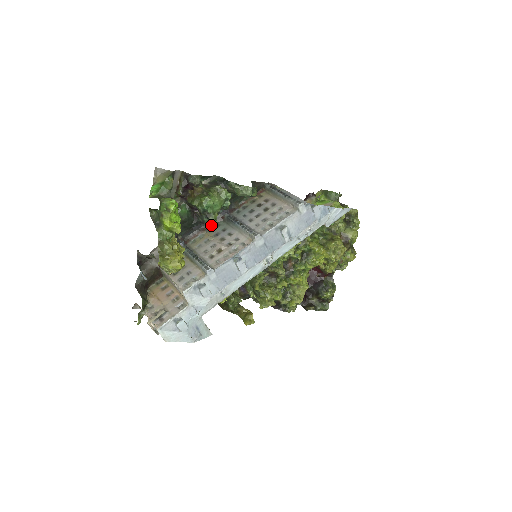
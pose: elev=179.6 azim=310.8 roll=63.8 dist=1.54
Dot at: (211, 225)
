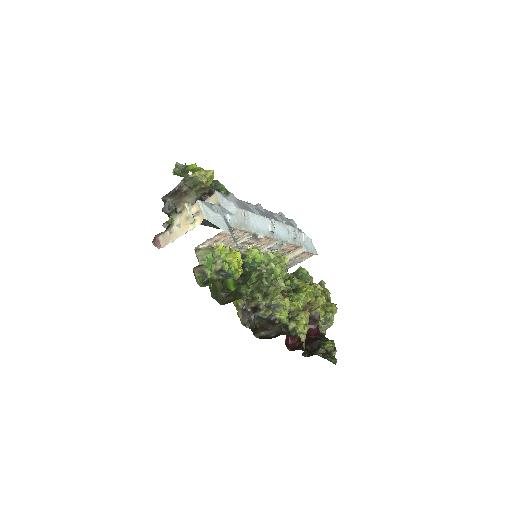
Dot at: occluded
